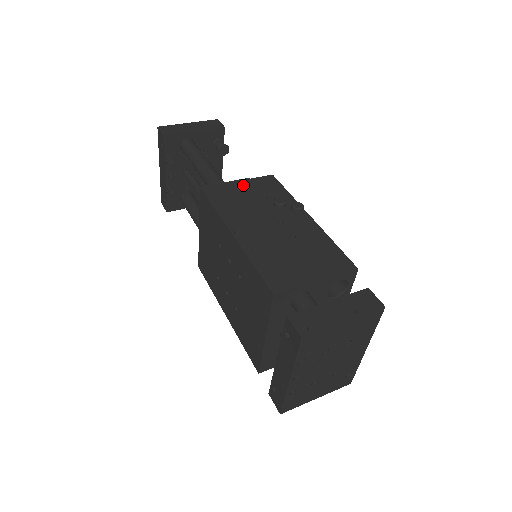
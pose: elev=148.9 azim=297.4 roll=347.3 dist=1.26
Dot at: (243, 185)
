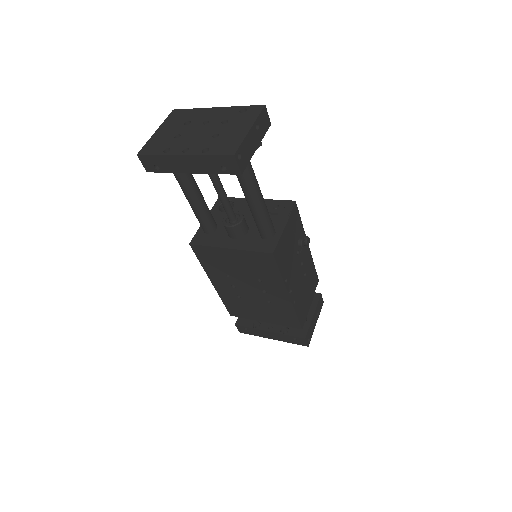
Dot at: (288, 232)
